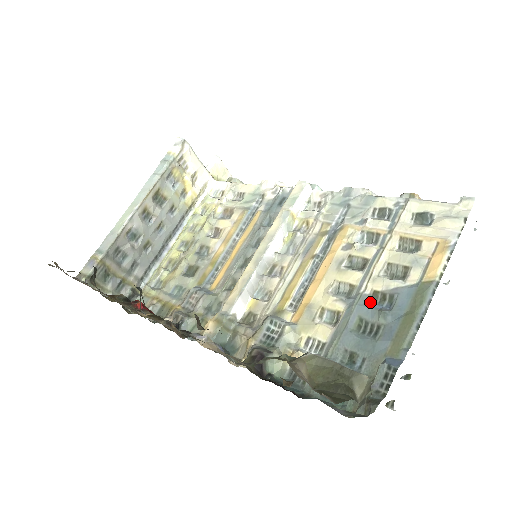
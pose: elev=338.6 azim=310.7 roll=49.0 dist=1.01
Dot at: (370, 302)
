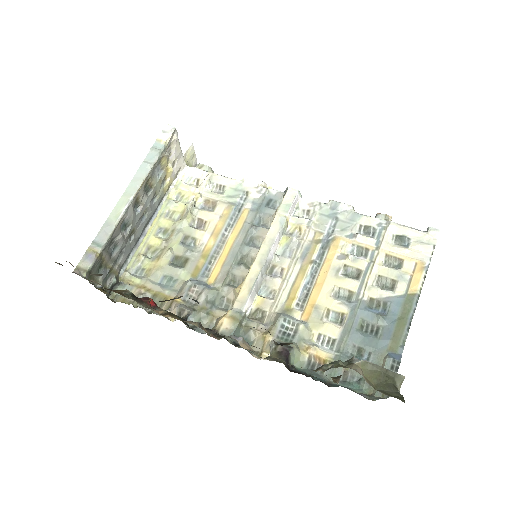
Dot at: (368, 307)
